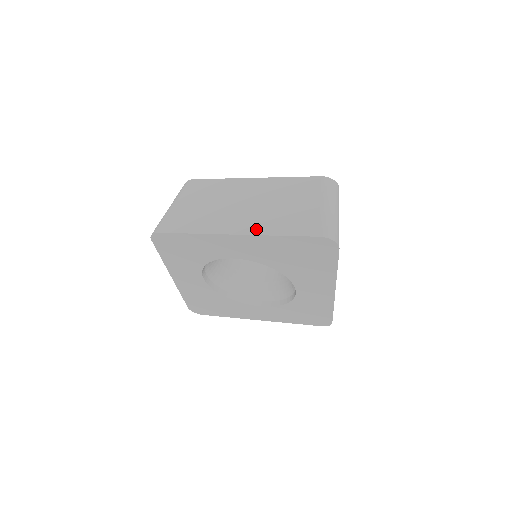
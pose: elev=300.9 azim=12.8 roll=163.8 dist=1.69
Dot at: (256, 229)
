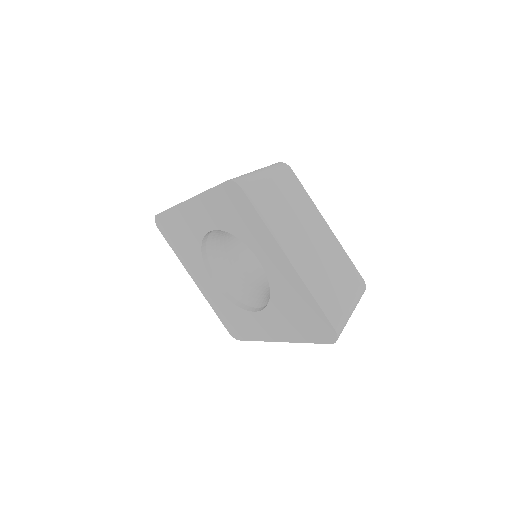
Dot at: (305, 274)
